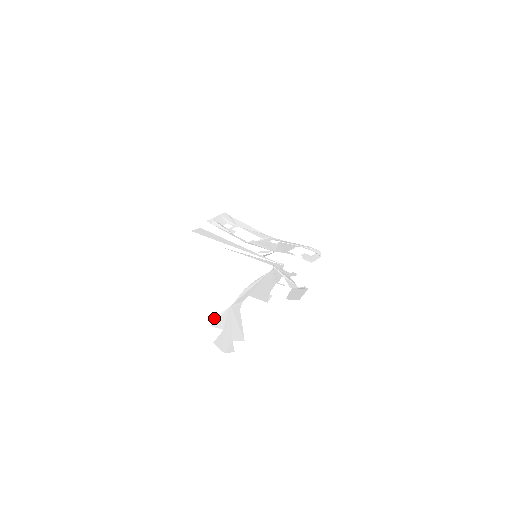
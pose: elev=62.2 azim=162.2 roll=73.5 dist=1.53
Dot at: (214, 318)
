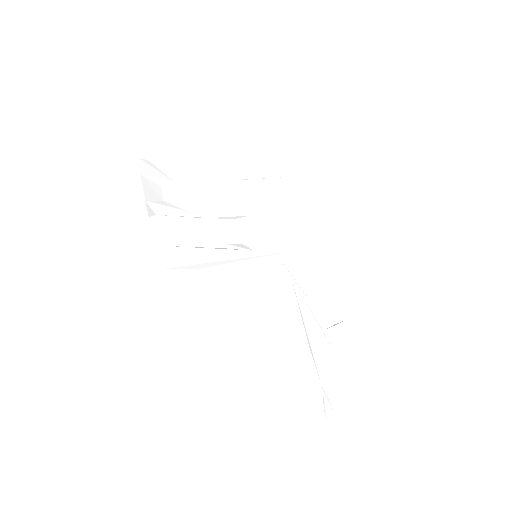
Dot at: (325, 414)
